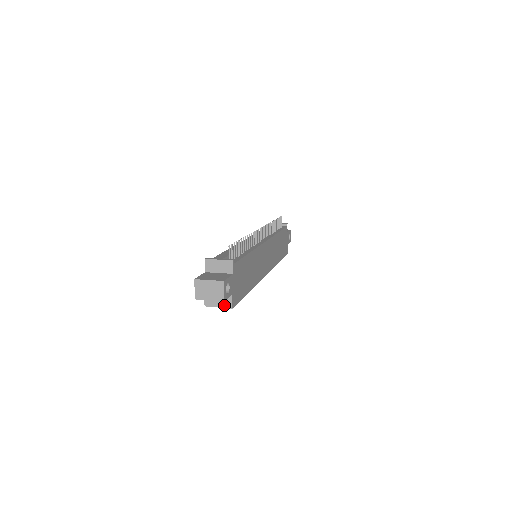
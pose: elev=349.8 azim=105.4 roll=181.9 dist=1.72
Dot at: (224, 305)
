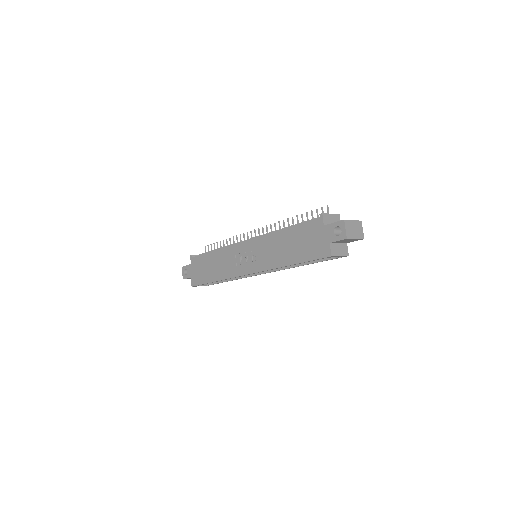
Dot at: (344, 253)
